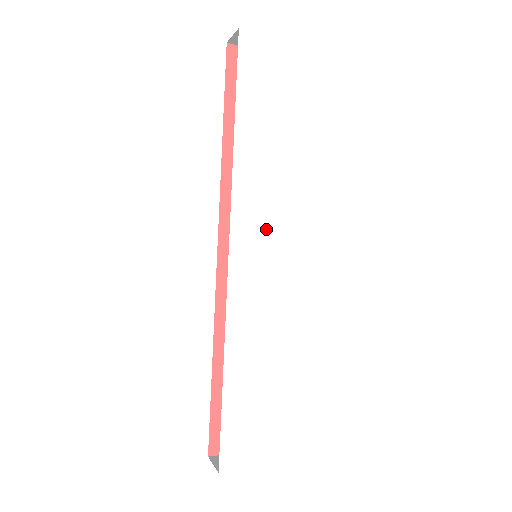
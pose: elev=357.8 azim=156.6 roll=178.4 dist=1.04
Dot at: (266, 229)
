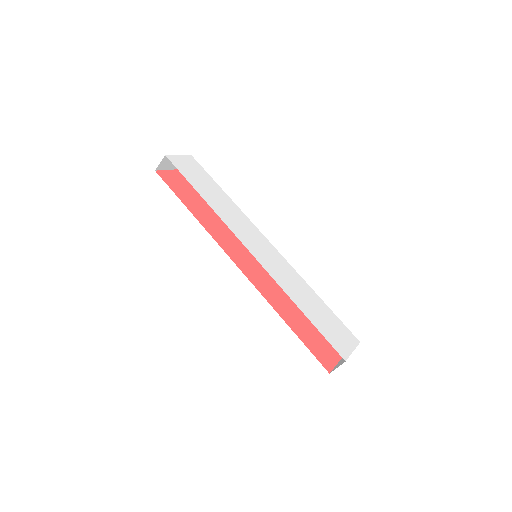
Dot at: (252, 236)
